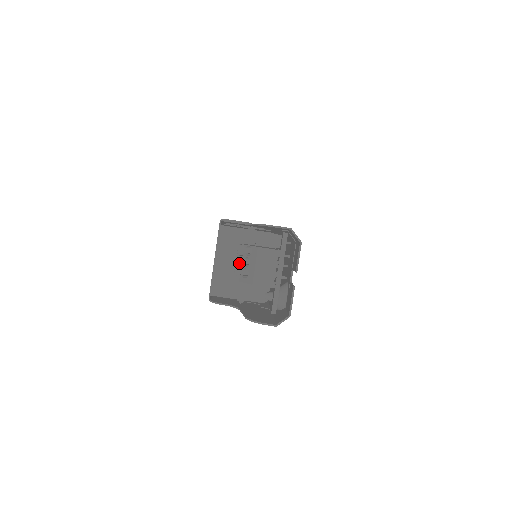
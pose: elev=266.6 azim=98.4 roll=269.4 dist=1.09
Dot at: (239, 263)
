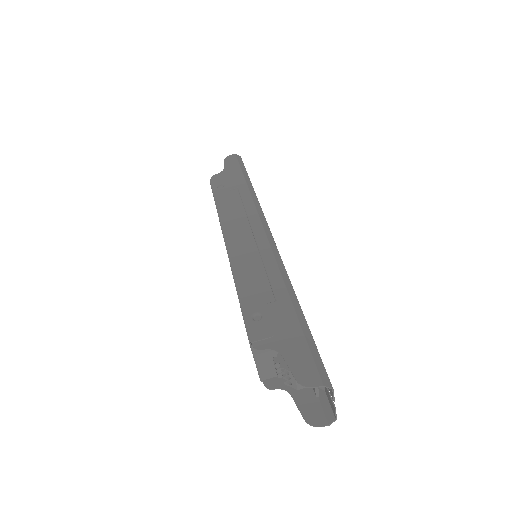
Dot at: (279, 372)
